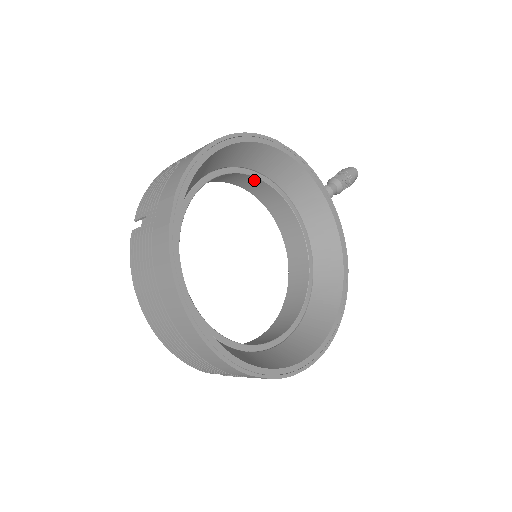
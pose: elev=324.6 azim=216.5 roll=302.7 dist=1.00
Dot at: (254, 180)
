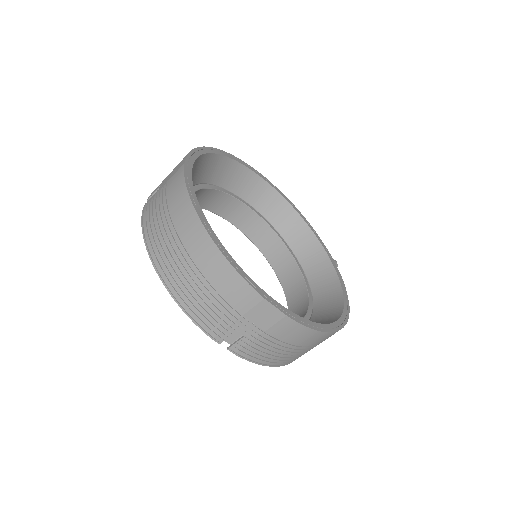
Dot at: (248, 213)
